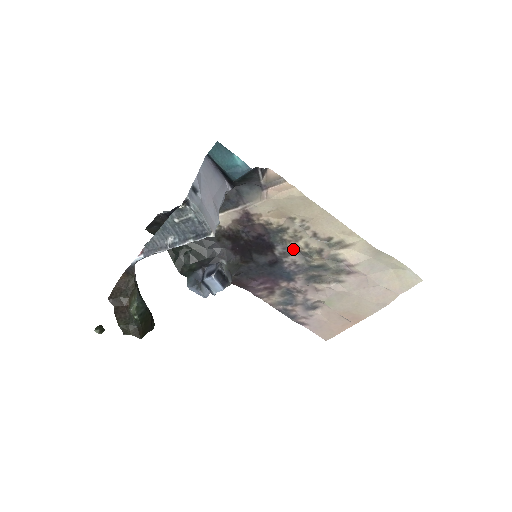
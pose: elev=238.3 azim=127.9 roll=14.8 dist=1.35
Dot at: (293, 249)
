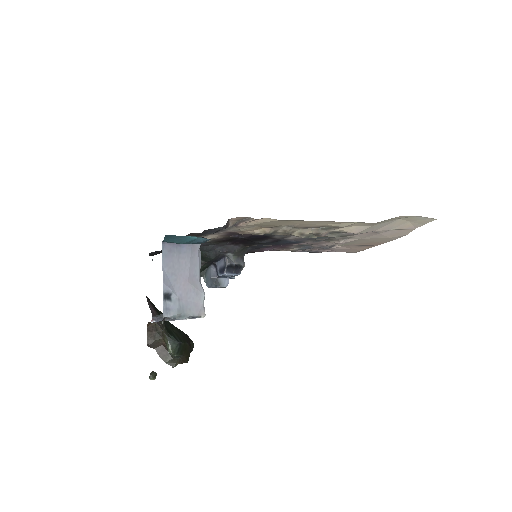
Dot at: (290, 235)
